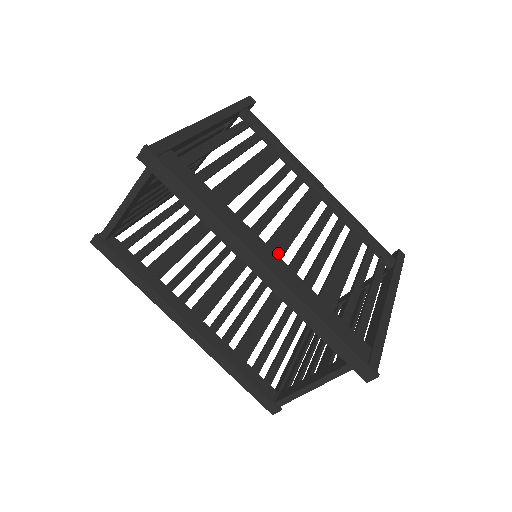
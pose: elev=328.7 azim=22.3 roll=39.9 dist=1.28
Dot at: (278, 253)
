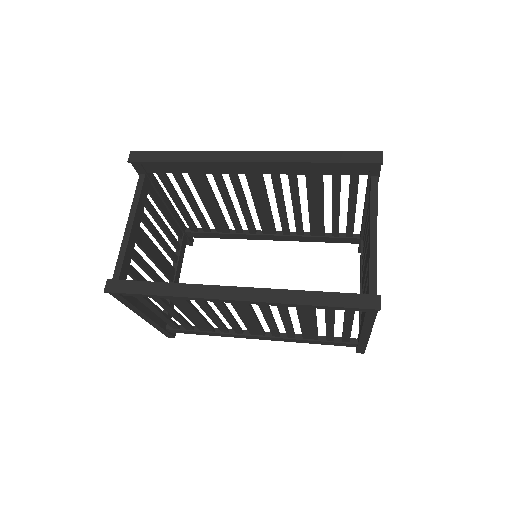
Dot at: occluded
